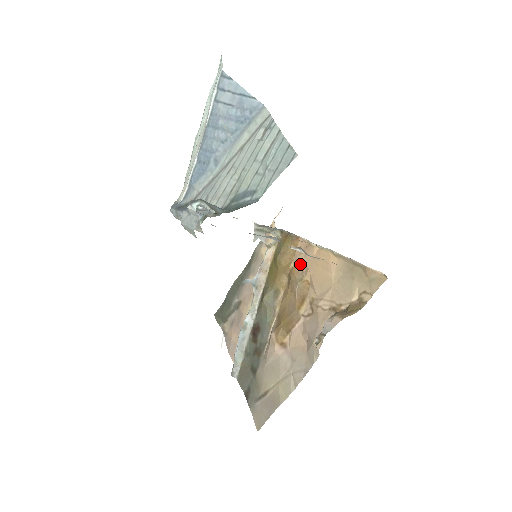
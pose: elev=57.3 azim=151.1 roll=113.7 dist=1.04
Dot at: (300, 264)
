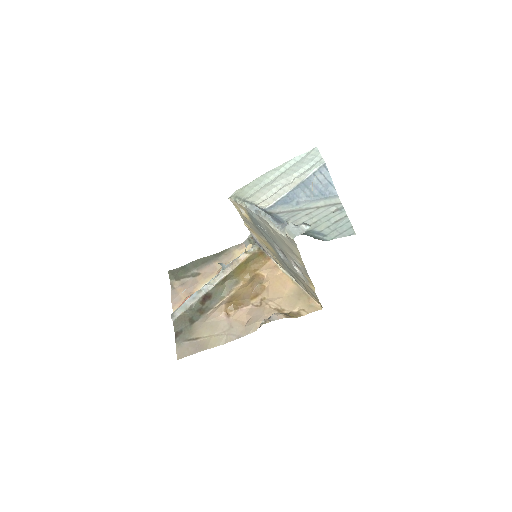
Dot at: (264, 274)
